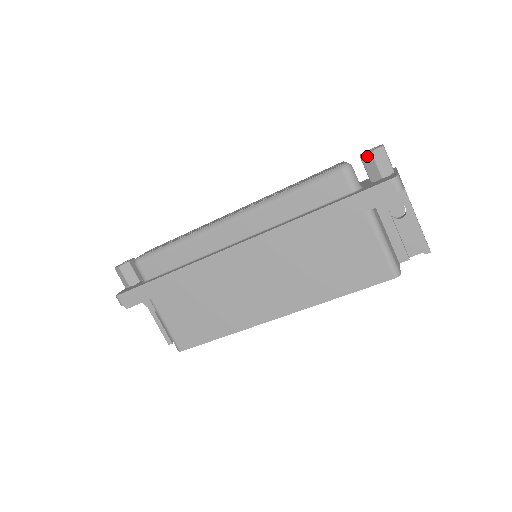
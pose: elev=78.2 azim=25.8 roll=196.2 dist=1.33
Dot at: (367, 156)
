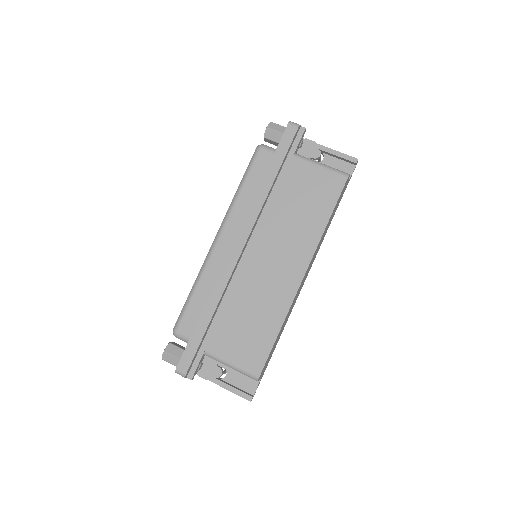
Dot at: (267, 132)
